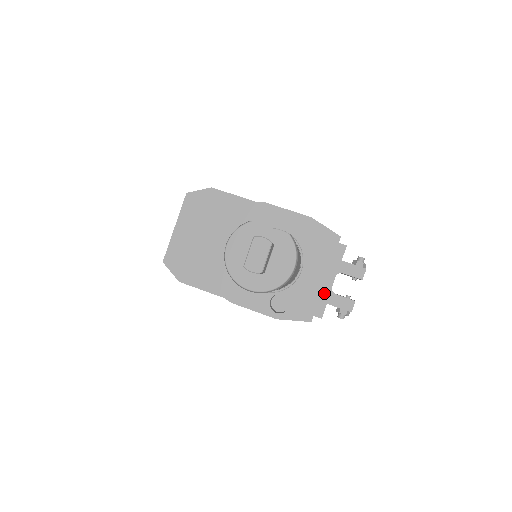
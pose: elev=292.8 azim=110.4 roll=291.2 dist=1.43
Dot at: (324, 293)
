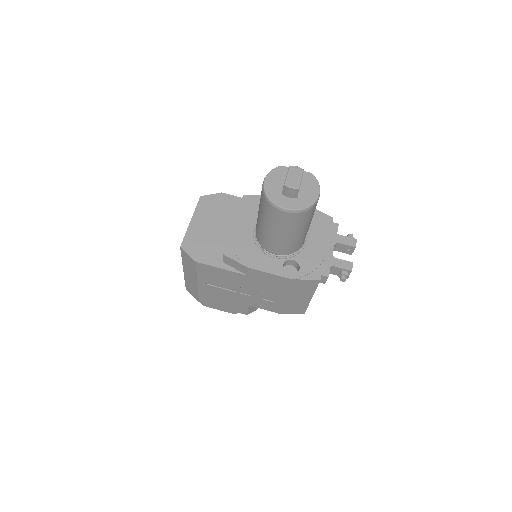
Dot at: (327, 258)
